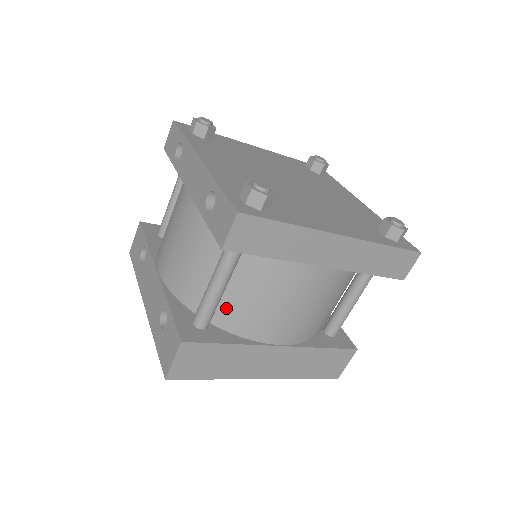
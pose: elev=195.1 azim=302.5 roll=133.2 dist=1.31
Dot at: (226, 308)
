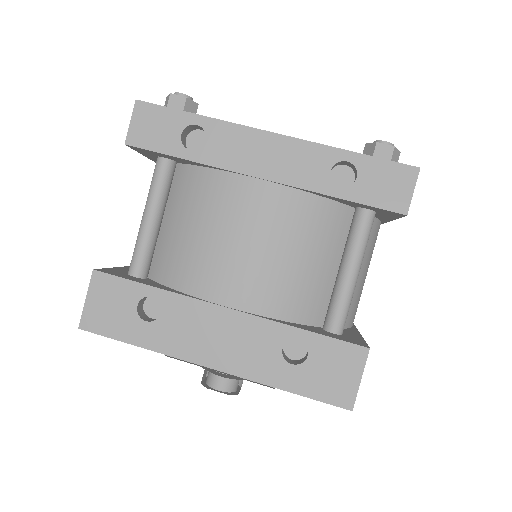
Dot at: occluded
